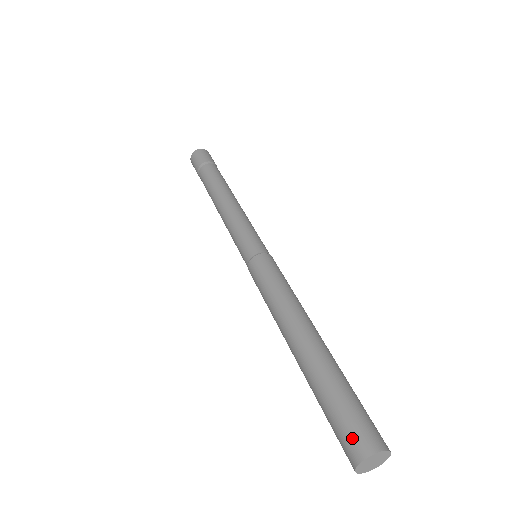
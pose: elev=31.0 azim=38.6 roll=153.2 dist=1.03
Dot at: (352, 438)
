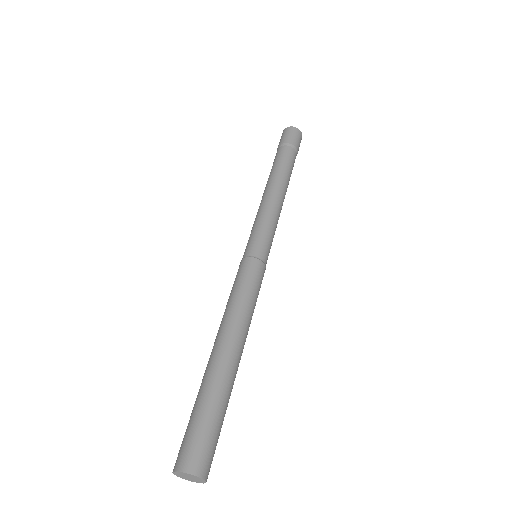
Dot at: (189, 451)
